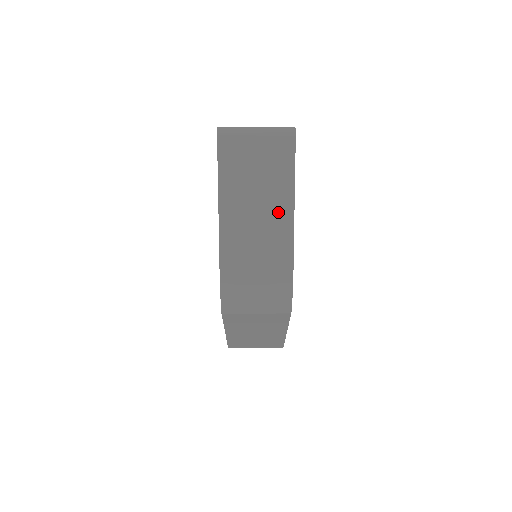
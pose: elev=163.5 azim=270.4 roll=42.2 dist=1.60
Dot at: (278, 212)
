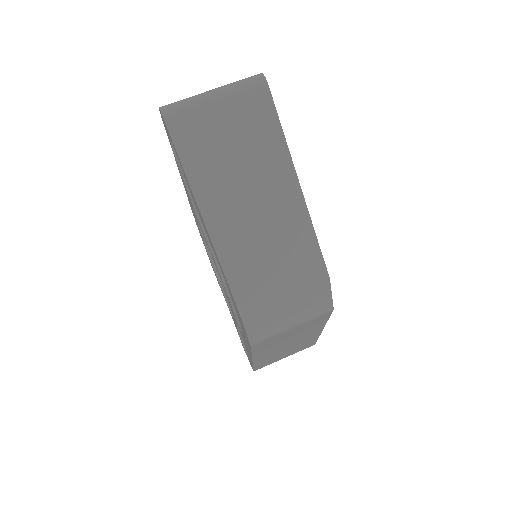
Dot at: (280, 192)
